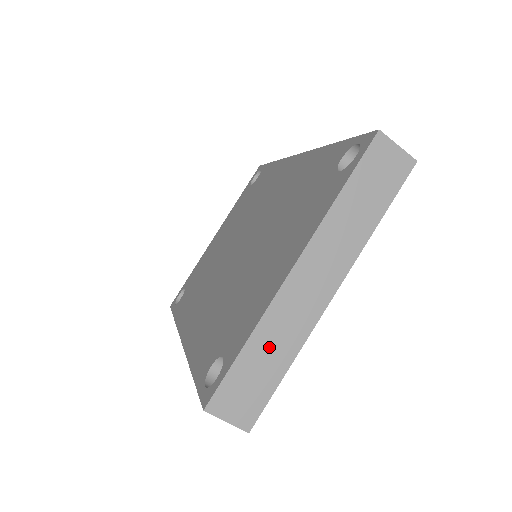
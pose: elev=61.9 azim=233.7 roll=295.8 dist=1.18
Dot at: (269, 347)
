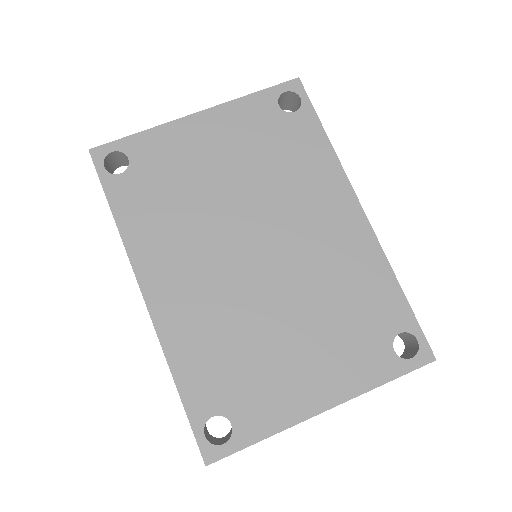
Dot at: occluded
